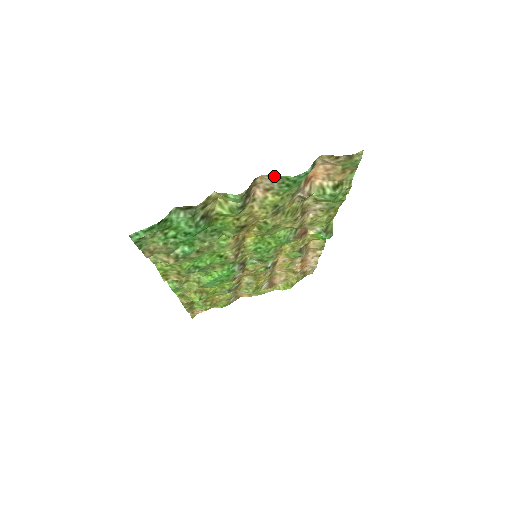
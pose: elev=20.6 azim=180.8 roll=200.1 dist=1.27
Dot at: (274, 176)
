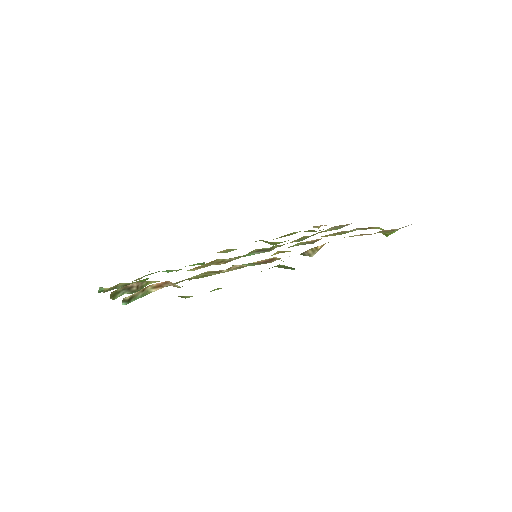
Dot at: occluded
